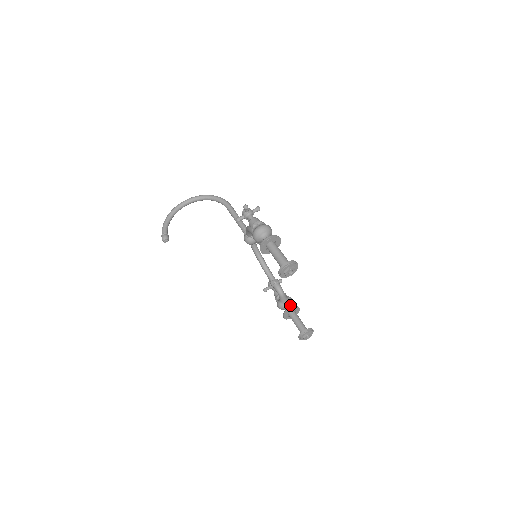
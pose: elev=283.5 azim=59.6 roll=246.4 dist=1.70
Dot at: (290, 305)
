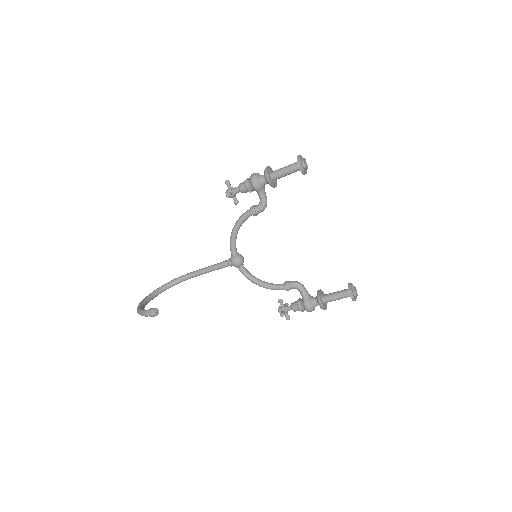
Dot at: (315, 297)
